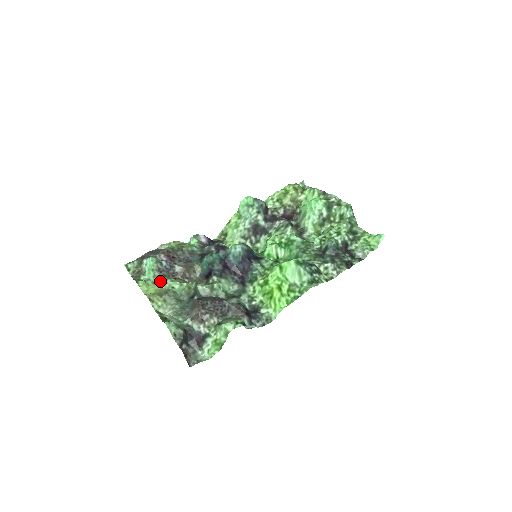
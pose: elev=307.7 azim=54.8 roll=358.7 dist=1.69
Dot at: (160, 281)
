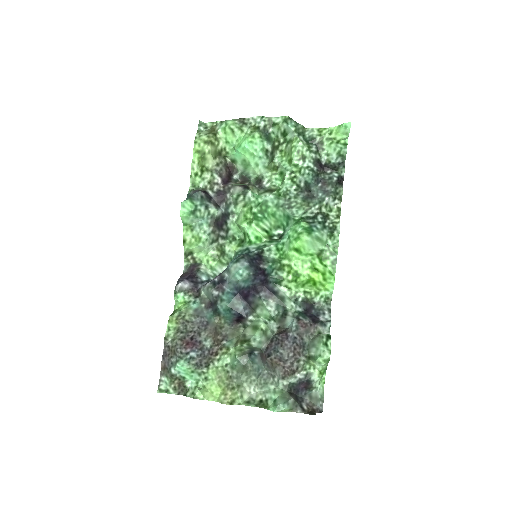
Dot at: (211, 374)
